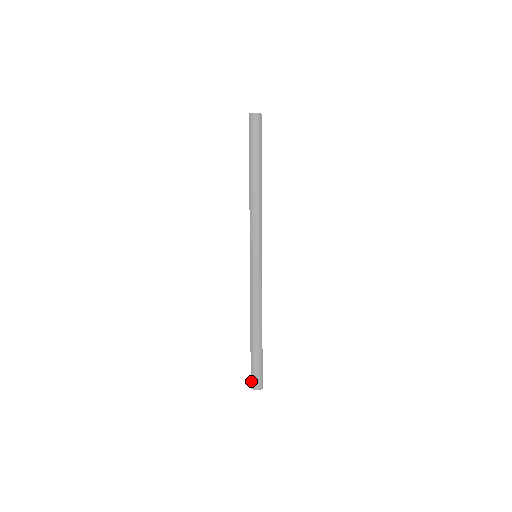
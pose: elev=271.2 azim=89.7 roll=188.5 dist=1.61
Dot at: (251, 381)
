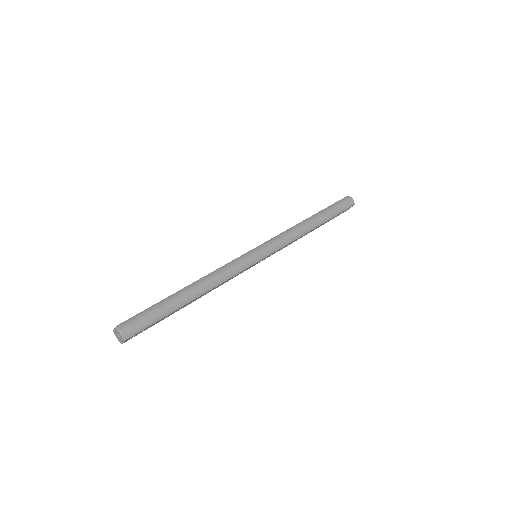
Dot at: (127, 320)
